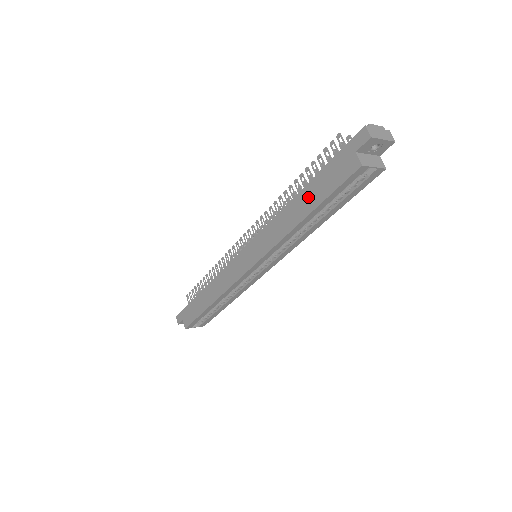
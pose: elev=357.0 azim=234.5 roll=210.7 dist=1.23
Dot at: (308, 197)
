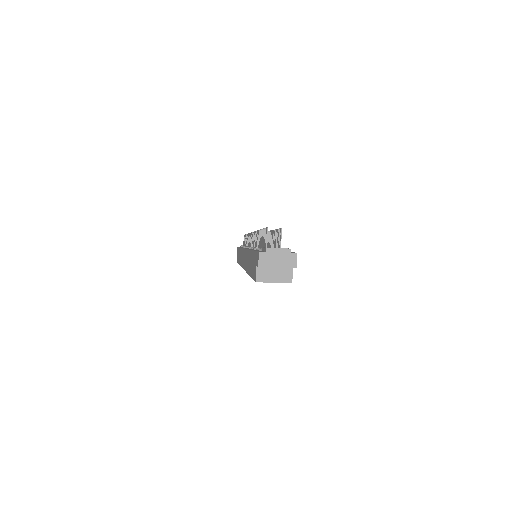
Dot at: (250, 261)
